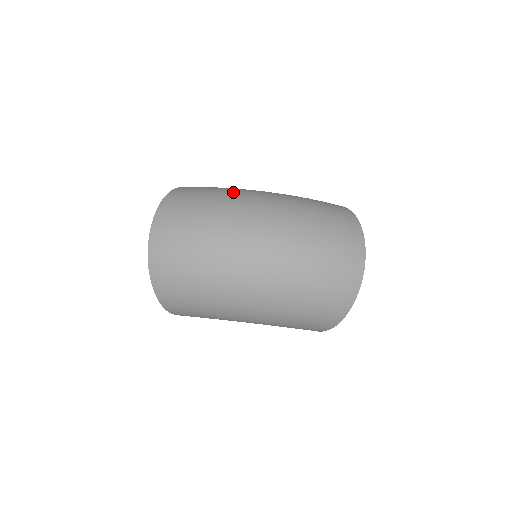
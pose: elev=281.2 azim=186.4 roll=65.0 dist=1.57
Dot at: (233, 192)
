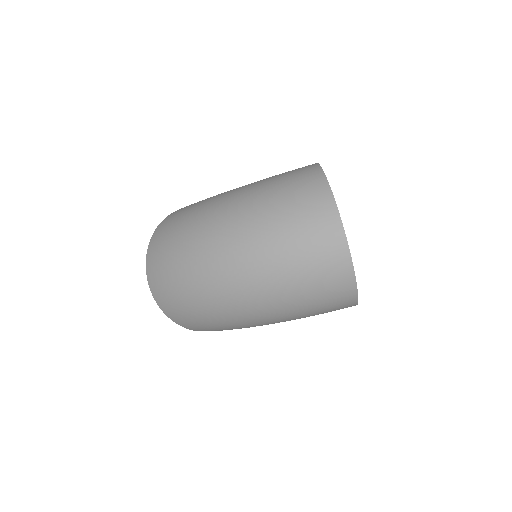
Dot at: (196, 214)
